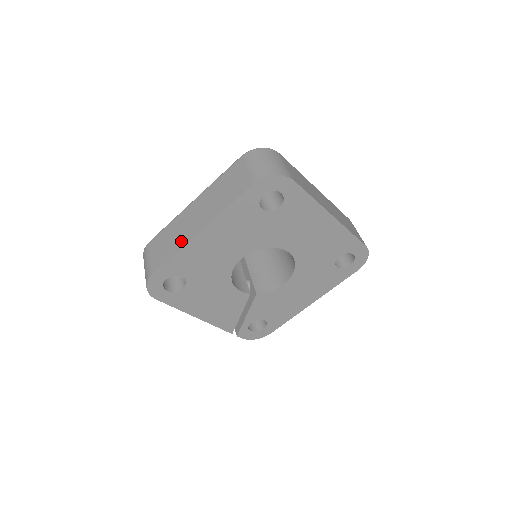
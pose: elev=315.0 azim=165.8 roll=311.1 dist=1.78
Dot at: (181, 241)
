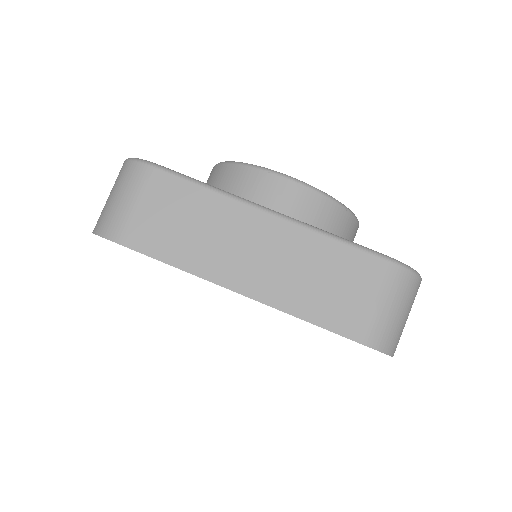
Dot at: (202, 262)
